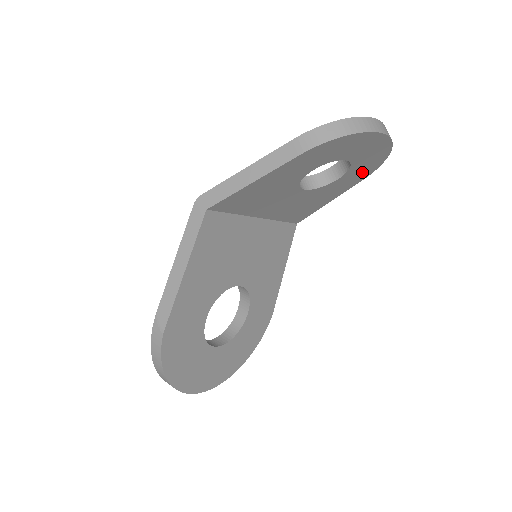
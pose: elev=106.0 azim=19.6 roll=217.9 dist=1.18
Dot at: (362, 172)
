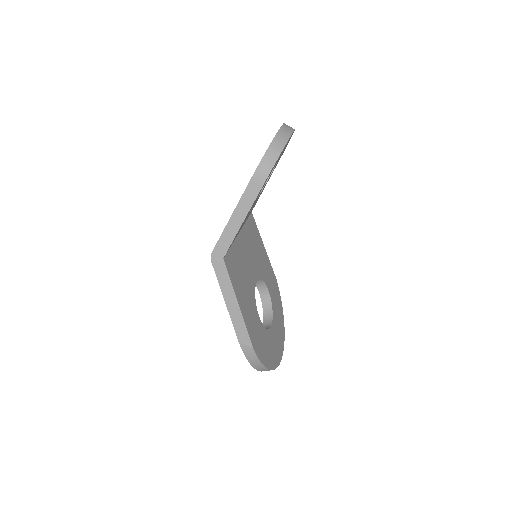
Dot at: occluded
